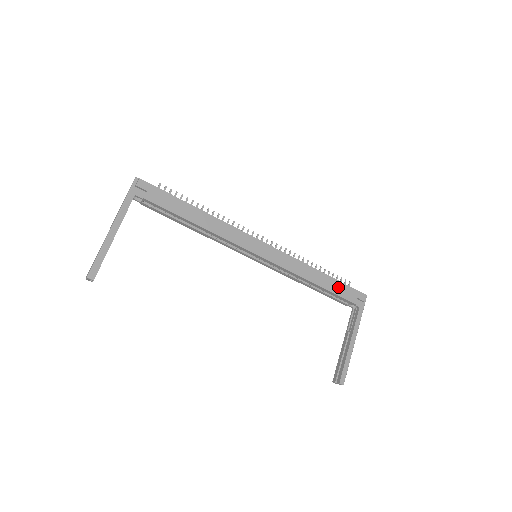
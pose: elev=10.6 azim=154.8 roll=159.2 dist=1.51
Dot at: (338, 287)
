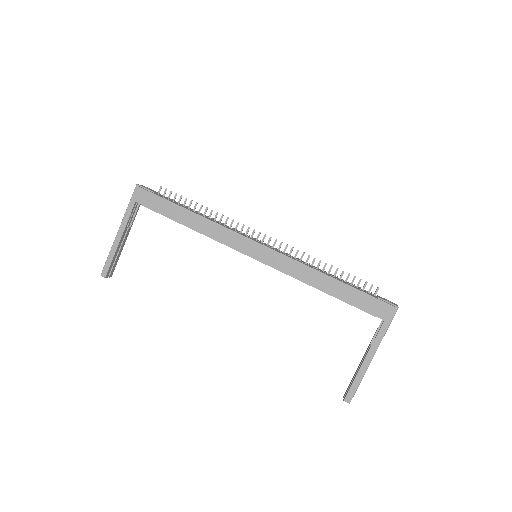
Dot at: (352, 295)
